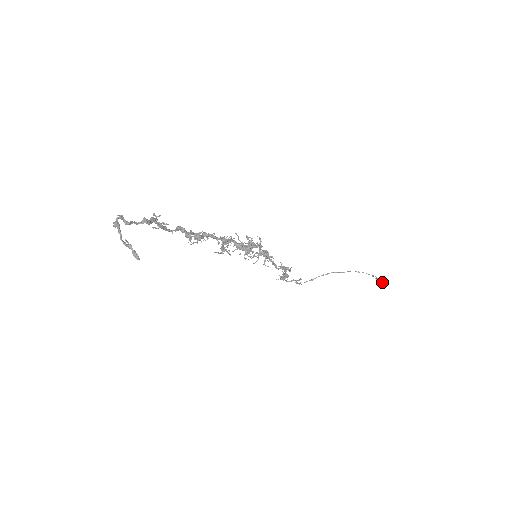
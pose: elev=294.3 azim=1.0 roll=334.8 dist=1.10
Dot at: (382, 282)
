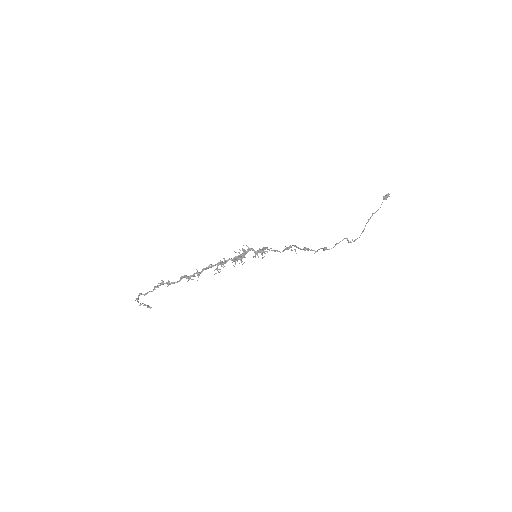
Dot at: (383, 198)
